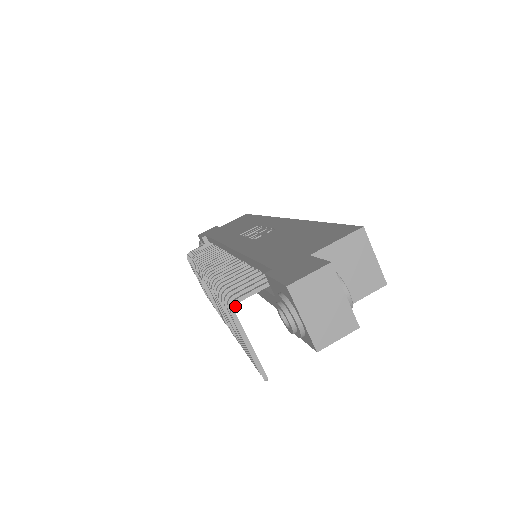
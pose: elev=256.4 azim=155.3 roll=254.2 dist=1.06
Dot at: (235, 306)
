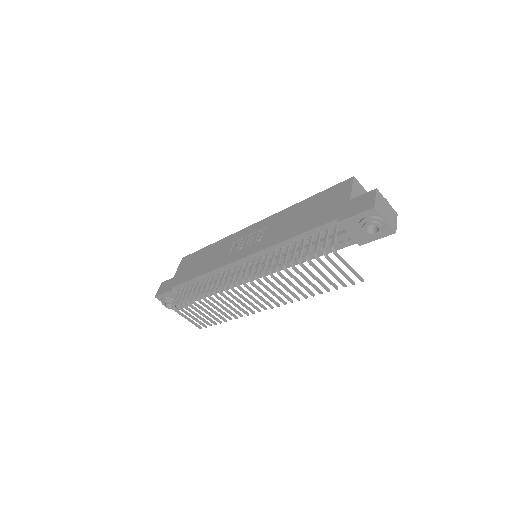
Dot at: (335, 249)
